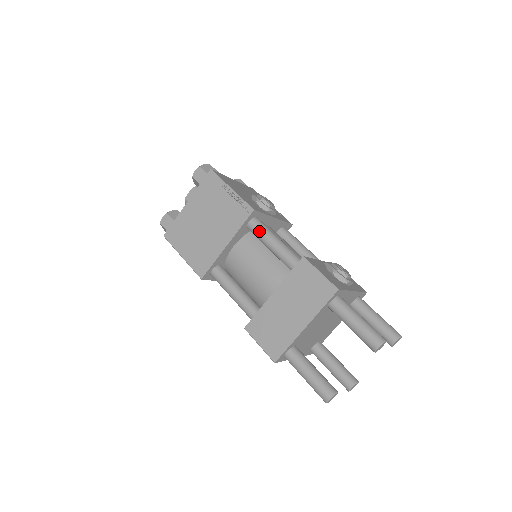
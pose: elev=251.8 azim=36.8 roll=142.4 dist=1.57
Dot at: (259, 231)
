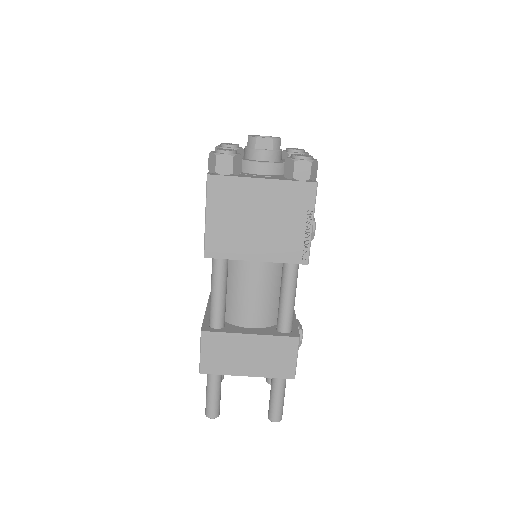
Dot at: (291, 278)
